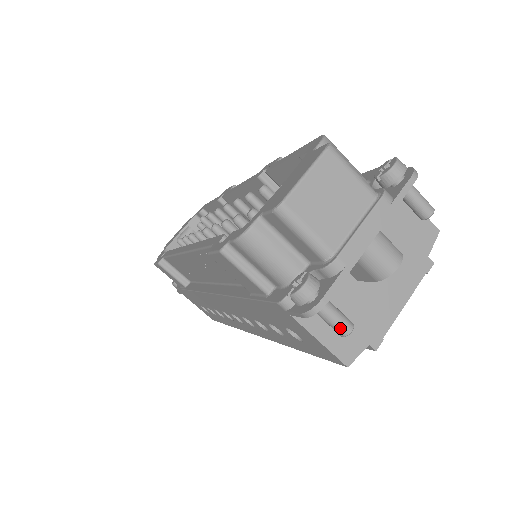
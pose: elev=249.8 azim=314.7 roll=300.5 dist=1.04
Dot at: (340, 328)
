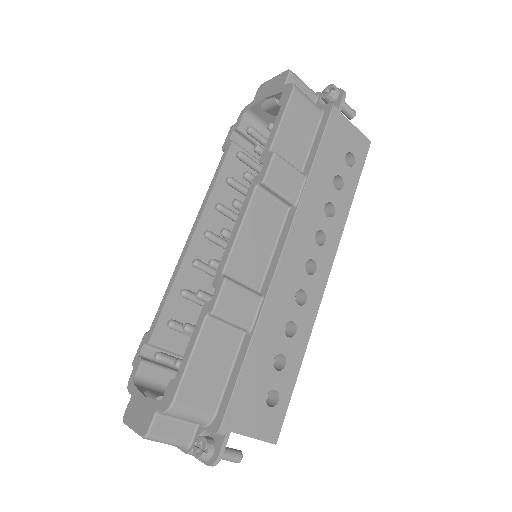
Dot at: occluded
